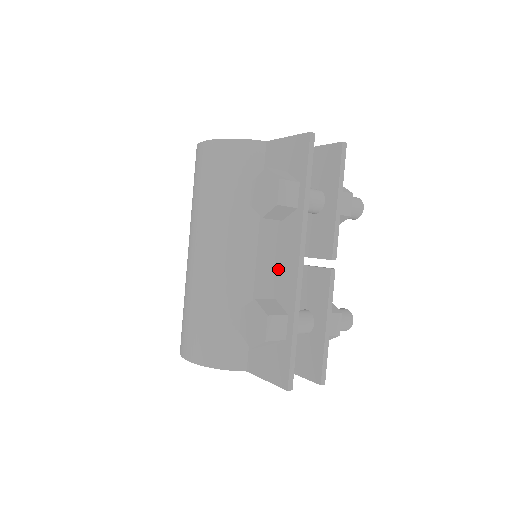
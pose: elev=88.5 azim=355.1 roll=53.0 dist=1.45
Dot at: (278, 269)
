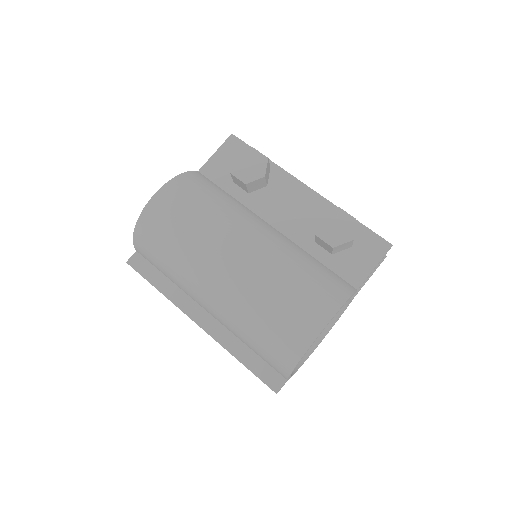
Dot at: (298, 208)
